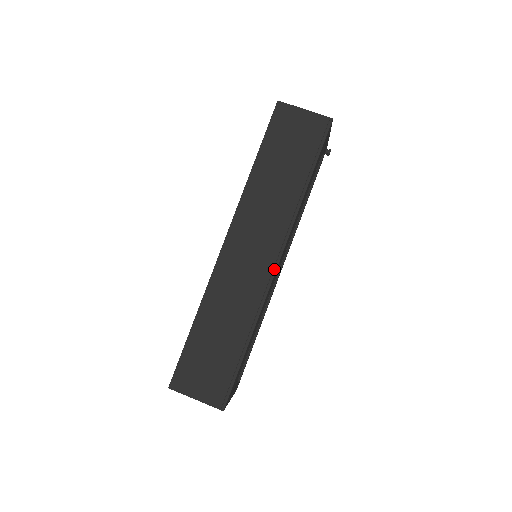
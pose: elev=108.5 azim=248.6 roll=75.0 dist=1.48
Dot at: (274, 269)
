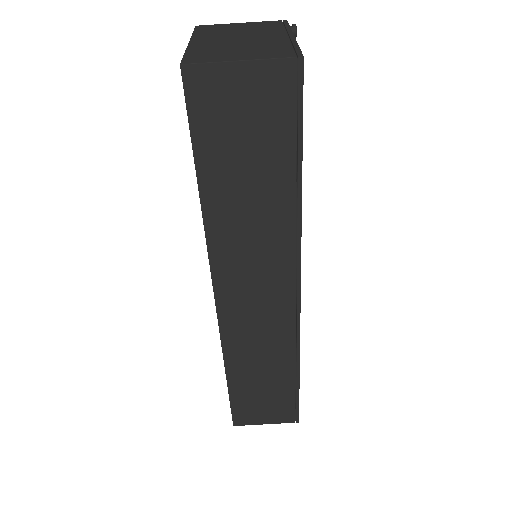
Dot at: (297, 304)
